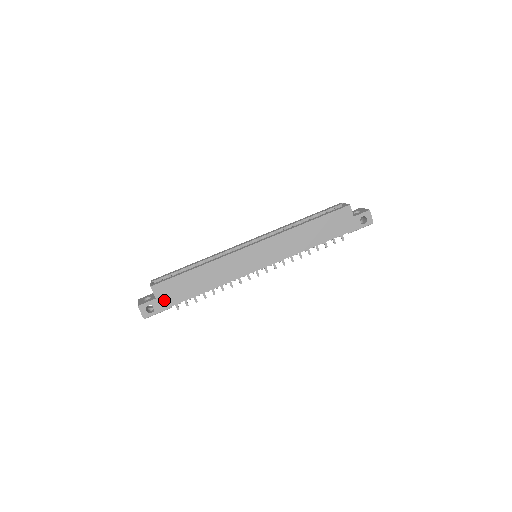
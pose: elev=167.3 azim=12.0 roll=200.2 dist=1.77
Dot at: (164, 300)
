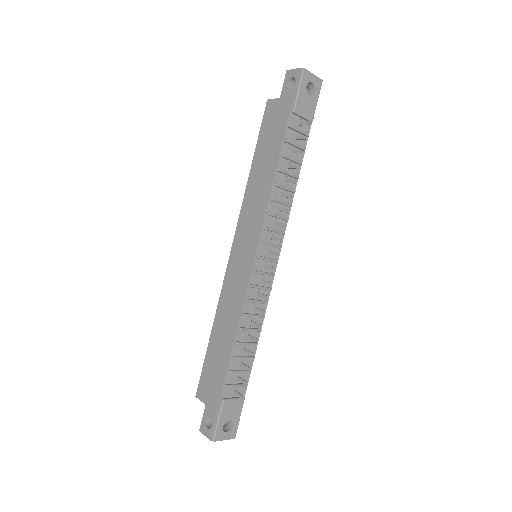
Dot at: (212, 398)
